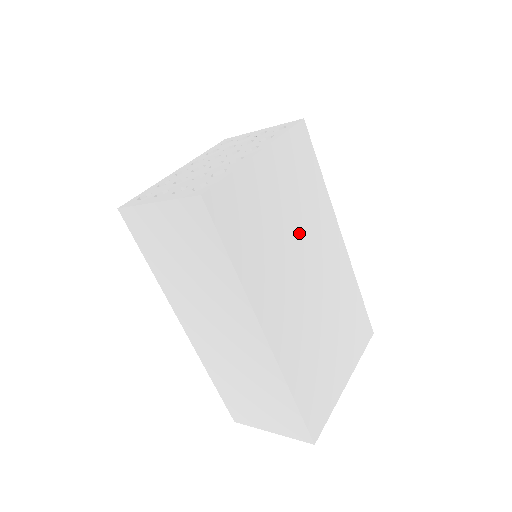
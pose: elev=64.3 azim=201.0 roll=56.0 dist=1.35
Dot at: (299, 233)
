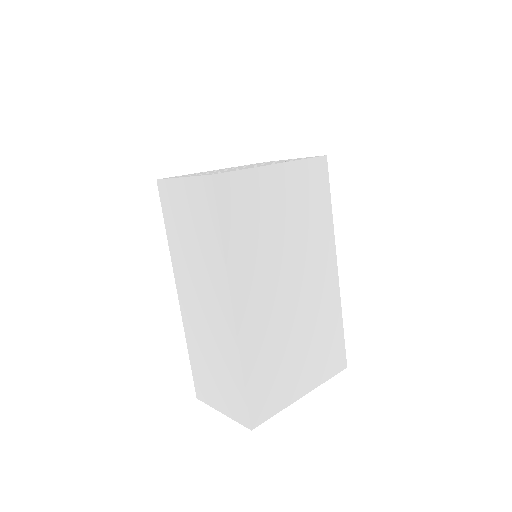
Dot at: (293, 243)
